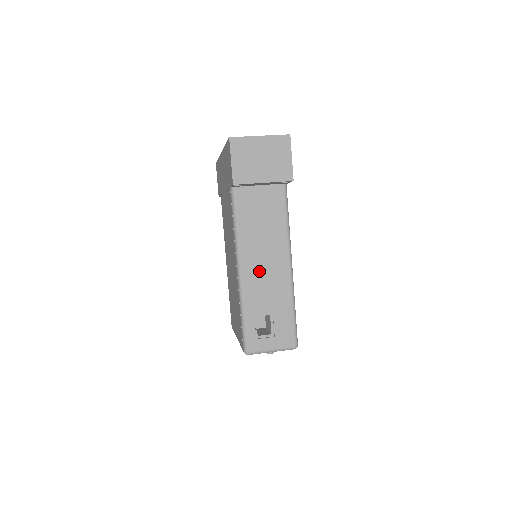
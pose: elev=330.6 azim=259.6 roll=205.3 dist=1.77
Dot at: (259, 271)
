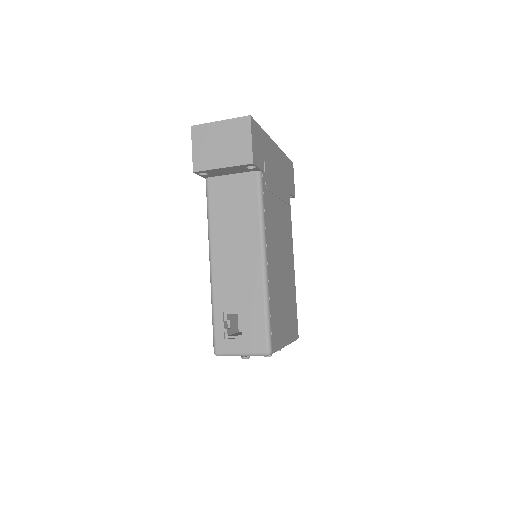
Dot at: (229, 264)
